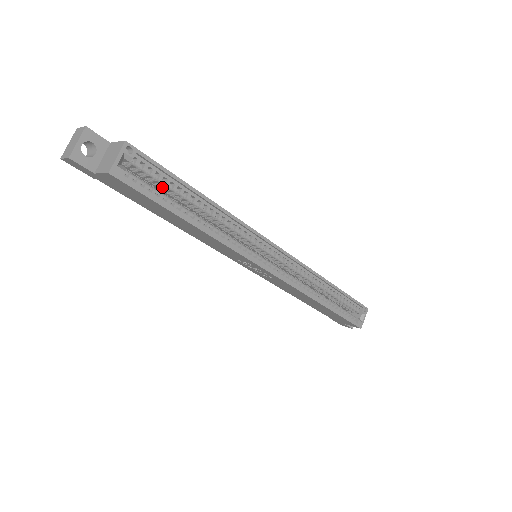
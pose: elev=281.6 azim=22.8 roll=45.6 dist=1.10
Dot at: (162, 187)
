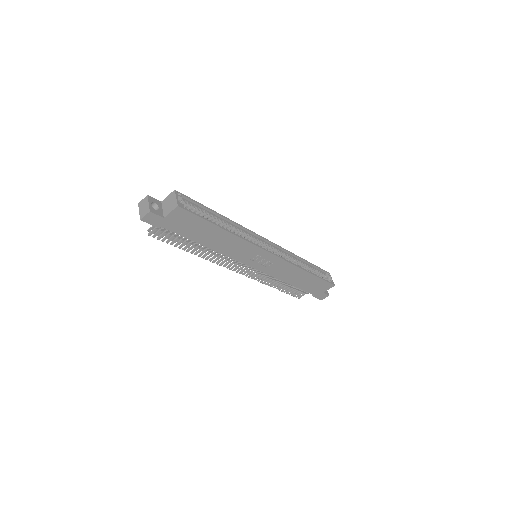
Dot at: occluded
